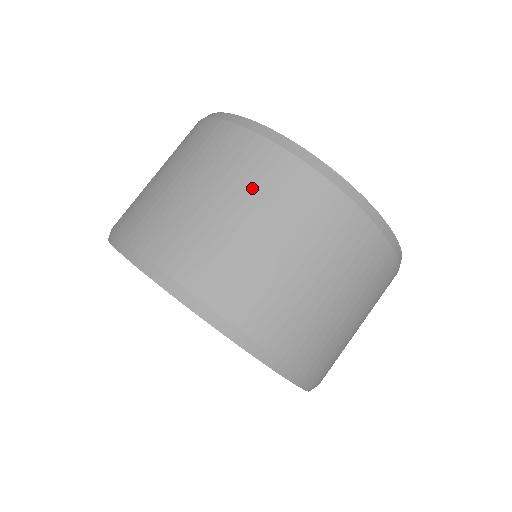
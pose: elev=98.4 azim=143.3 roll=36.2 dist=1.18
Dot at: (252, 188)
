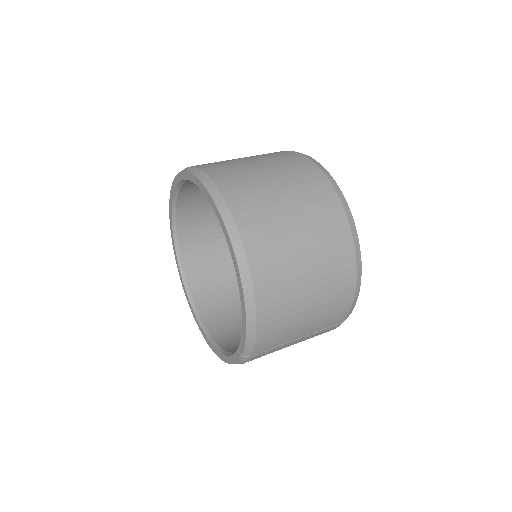
Dot at: occluded
